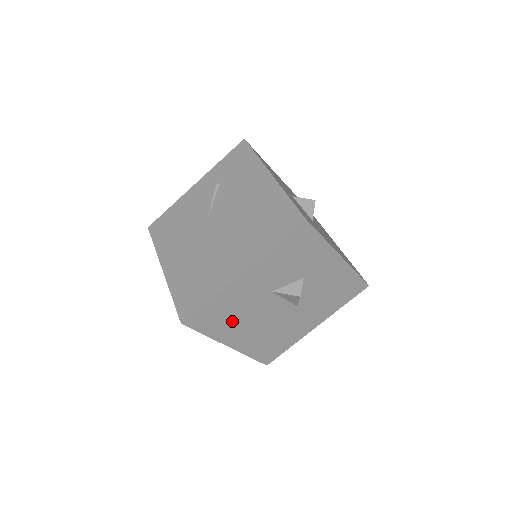
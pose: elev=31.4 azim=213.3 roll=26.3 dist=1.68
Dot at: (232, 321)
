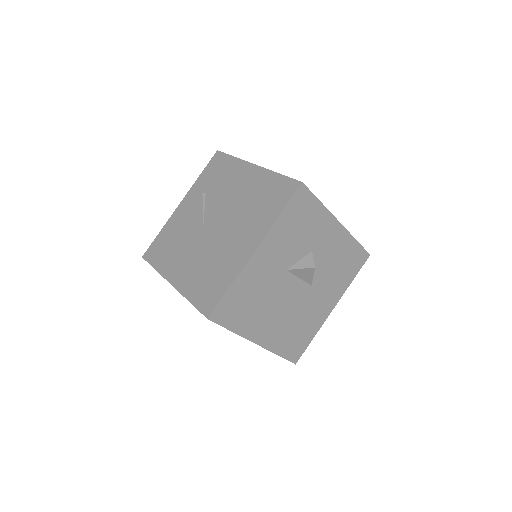
Dot at: (255, 311)
